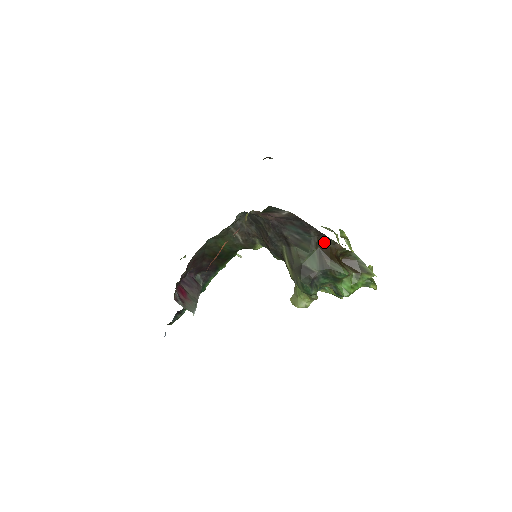
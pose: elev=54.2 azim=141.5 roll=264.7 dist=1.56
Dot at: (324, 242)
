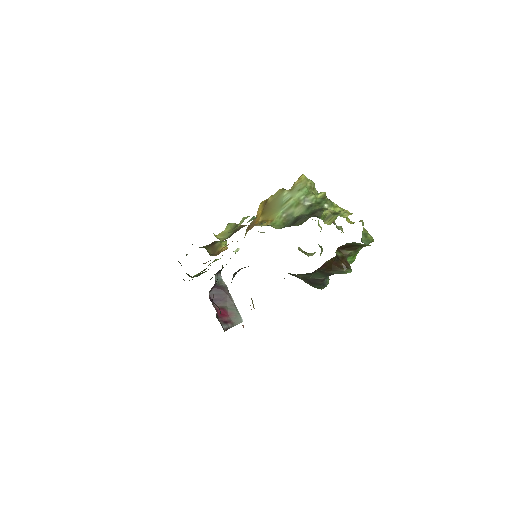
Dot at: (321, 266)
